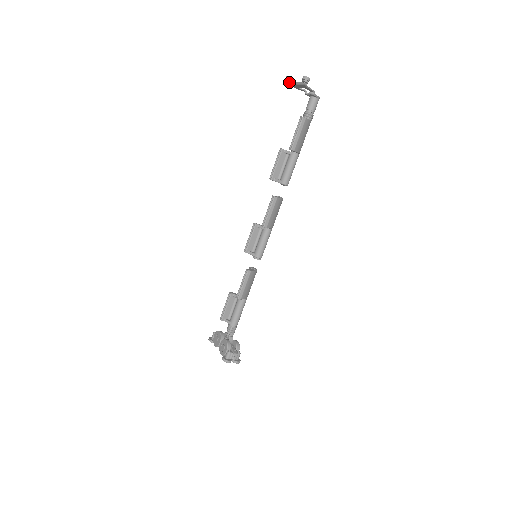
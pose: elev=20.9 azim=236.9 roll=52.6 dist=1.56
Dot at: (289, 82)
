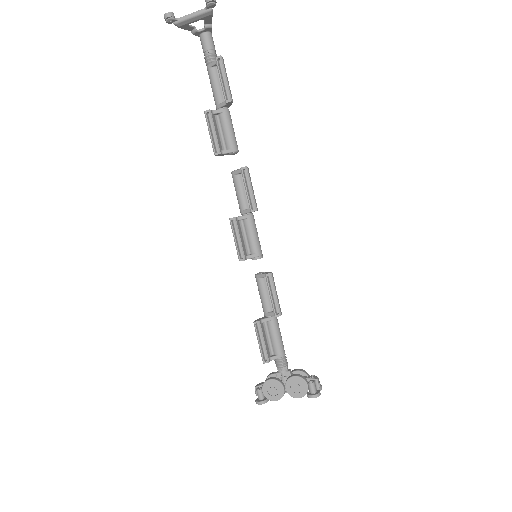
Dot at: (173, 20)
